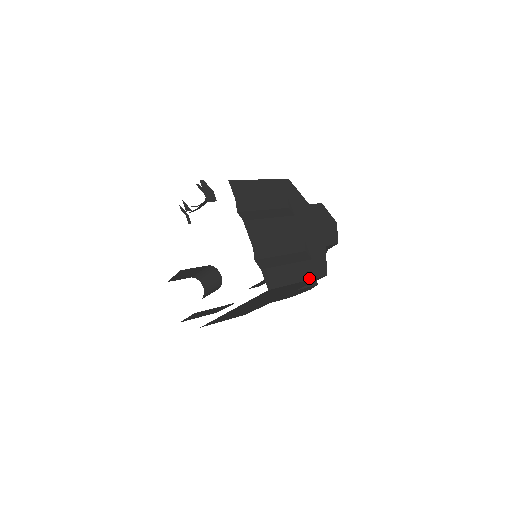
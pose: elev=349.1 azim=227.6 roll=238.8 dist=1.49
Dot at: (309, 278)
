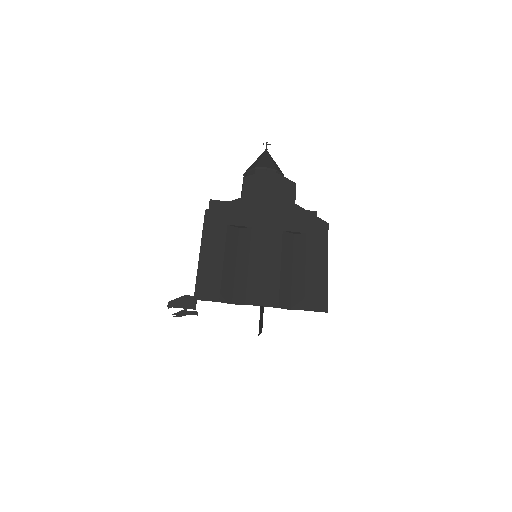
Dot at: (326, 250)
